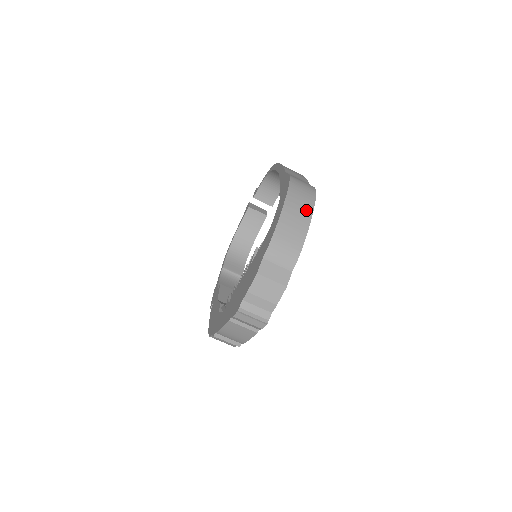
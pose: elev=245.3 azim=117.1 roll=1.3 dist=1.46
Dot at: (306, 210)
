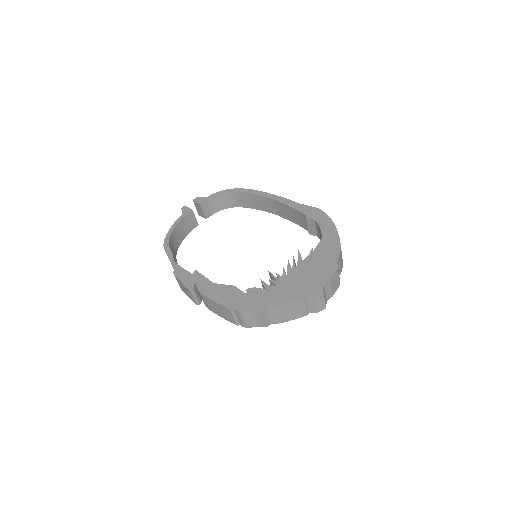
Dot at: occluded
